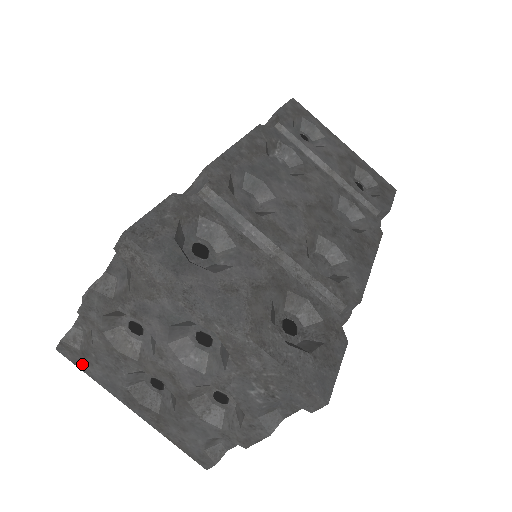
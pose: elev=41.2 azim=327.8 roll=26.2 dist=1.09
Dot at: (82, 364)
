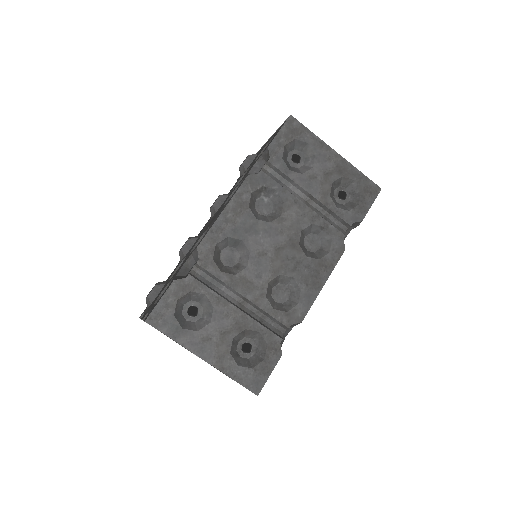
Dot at: occluded
